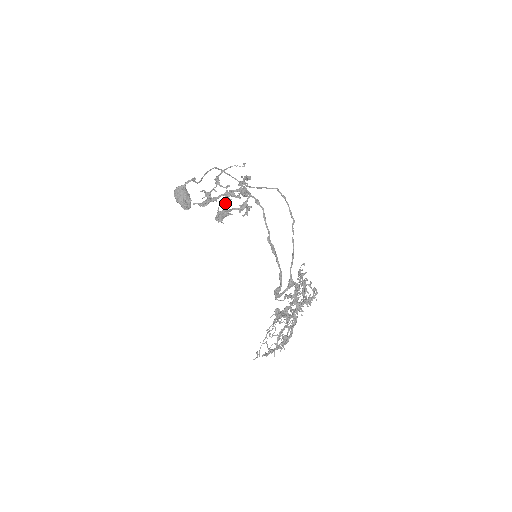
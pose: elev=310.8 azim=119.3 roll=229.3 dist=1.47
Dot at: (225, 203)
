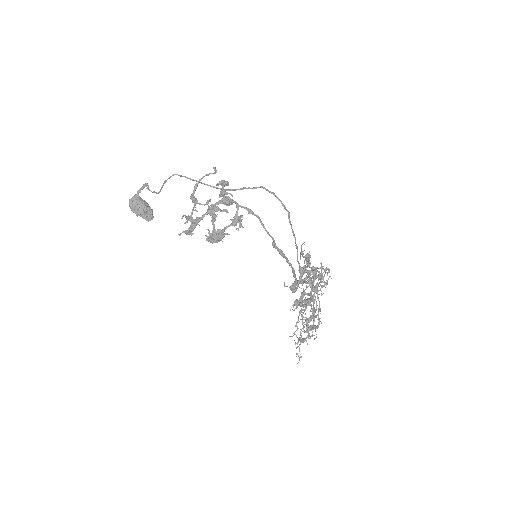
Dot at: (212, 221)
